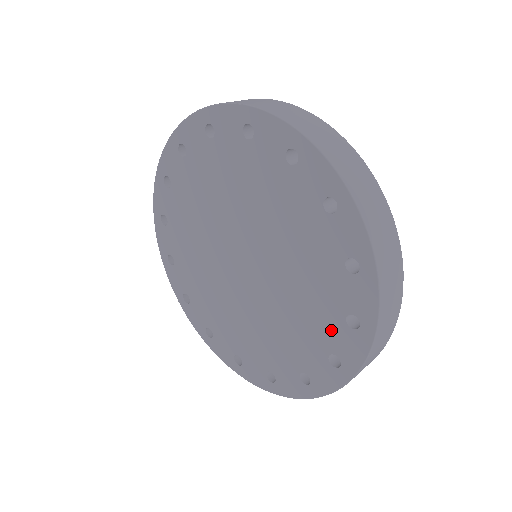
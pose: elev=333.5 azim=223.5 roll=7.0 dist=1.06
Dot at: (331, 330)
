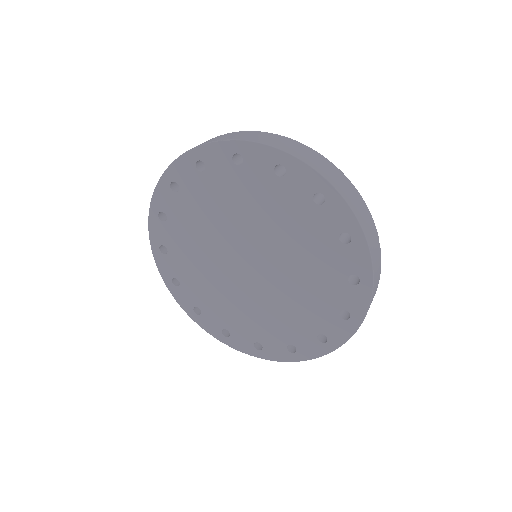
Dot at: (337, 292)
